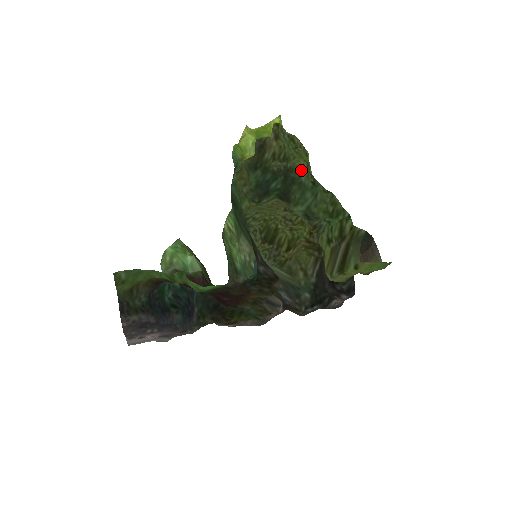
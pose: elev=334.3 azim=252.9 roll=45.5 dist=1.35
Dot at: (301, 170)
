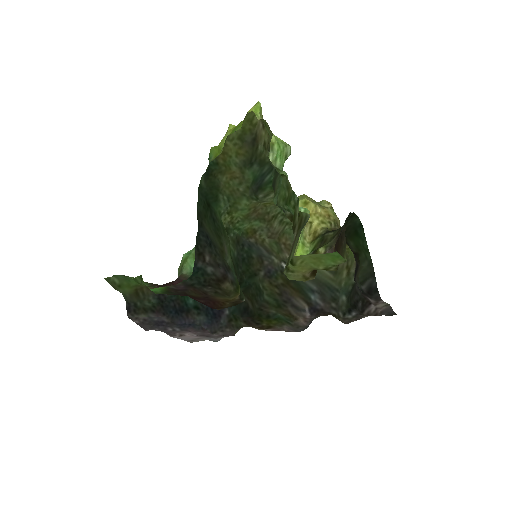
Dot at: occluded
